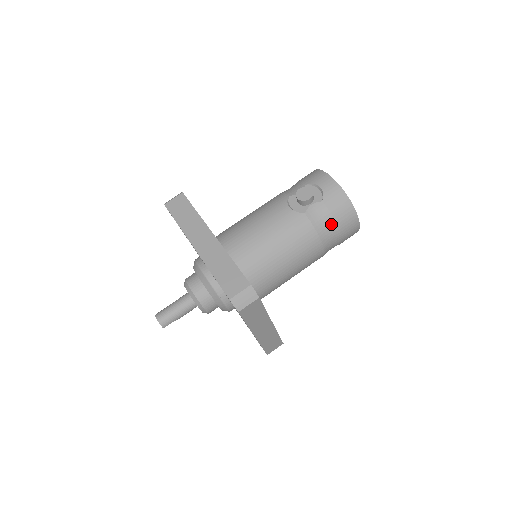
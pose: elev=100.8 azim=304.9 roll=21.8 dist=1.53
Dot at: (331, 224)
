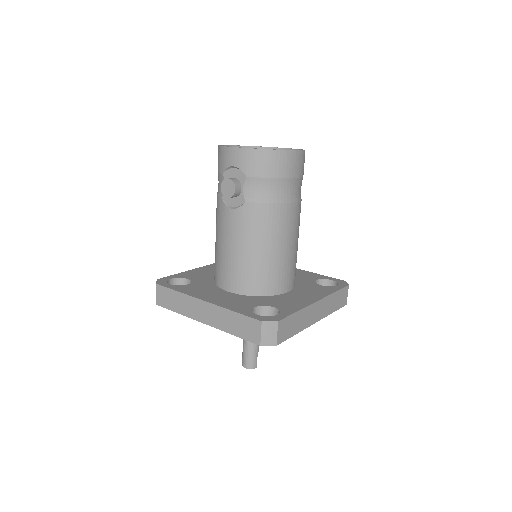
Dot at: (274, 184)
